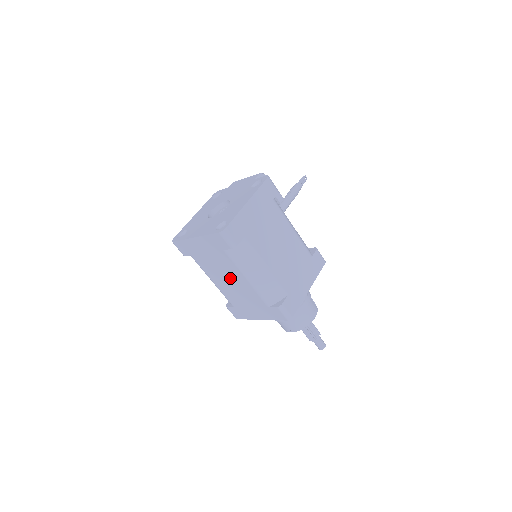
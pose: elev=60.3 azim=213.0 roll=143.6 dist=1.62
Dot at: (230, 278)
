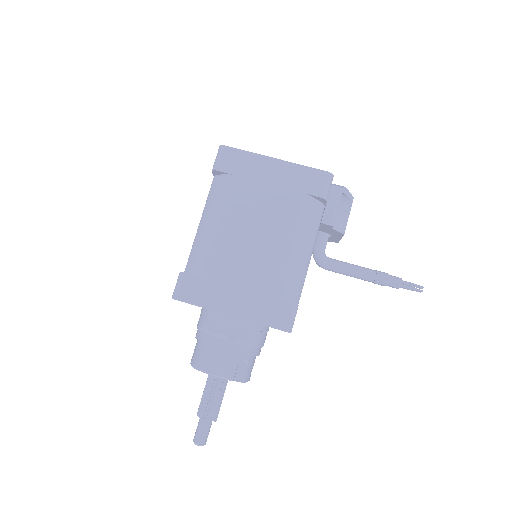
Dot at: occluded
